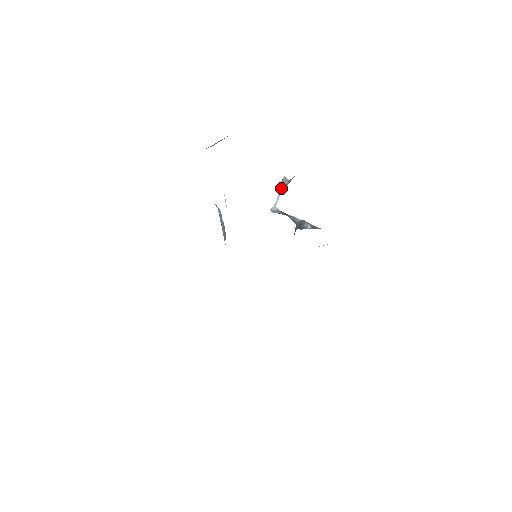
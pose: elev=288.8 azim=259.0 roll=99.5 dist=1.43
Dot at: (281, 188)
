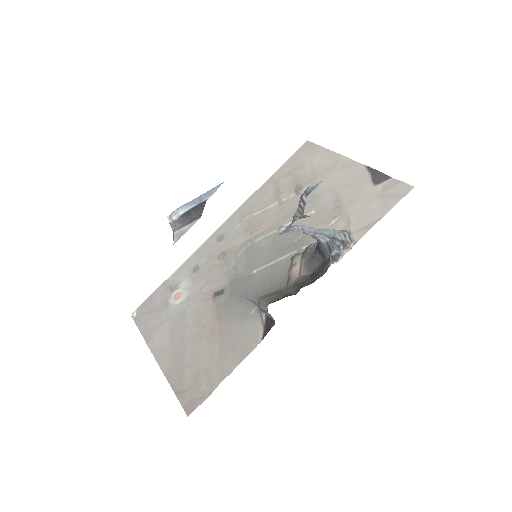
Dot at: (296, 220)
